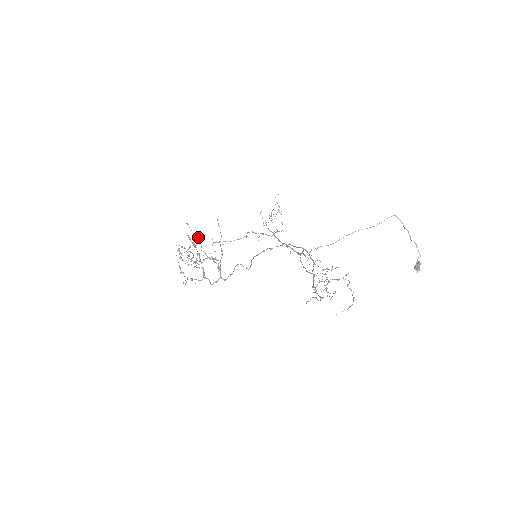
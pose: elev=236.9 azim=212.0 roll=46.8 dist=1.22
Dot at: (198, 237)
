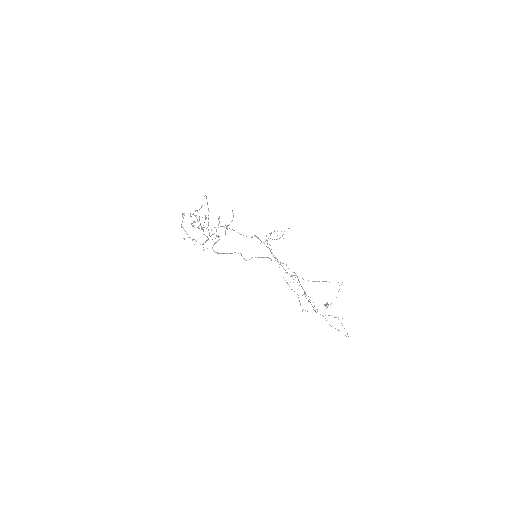
Dot at: occluded
